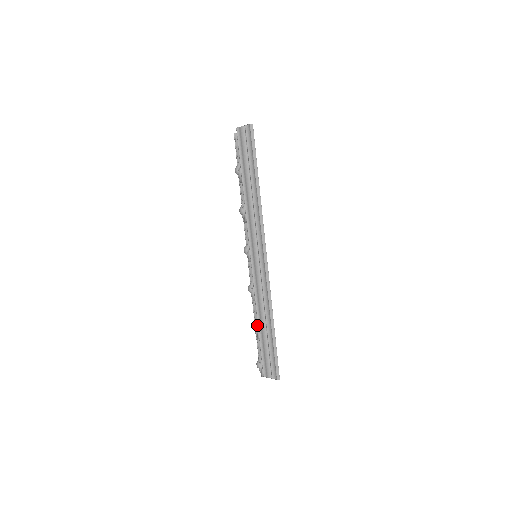
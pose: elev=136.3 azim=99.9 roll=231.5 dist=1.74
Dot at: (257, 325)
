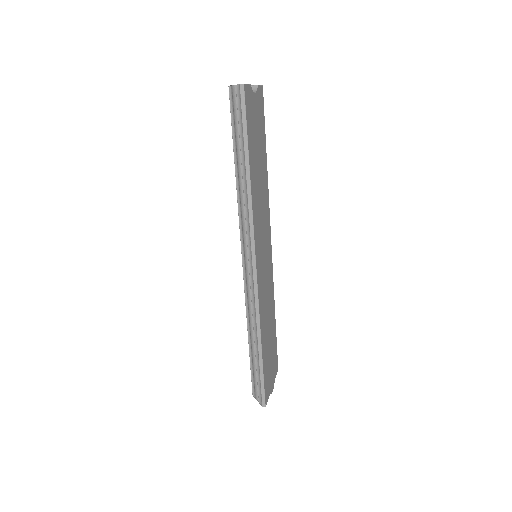
Dot at: occluded
